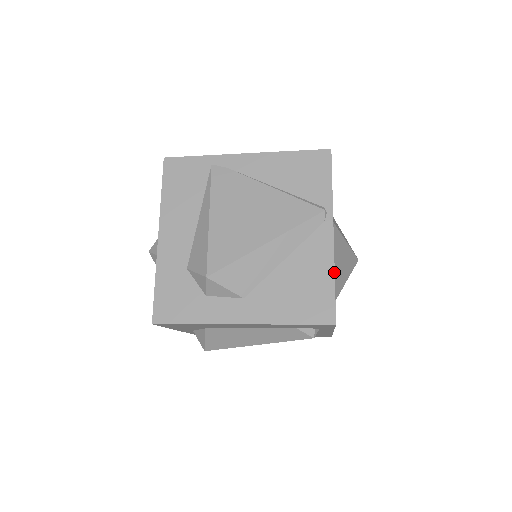
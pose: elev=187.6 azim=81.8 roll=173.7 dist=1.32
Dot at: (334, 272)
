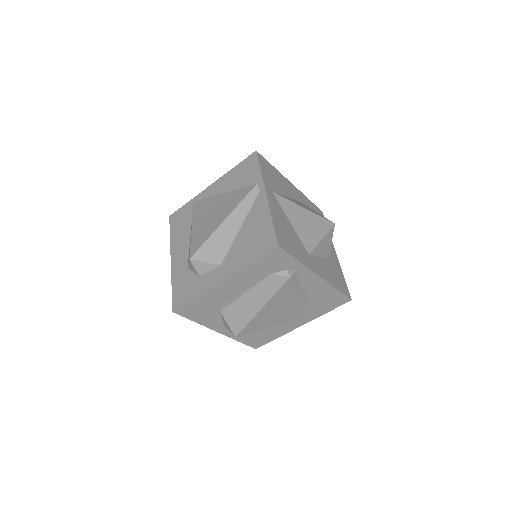
Dot at: (271, 216)
